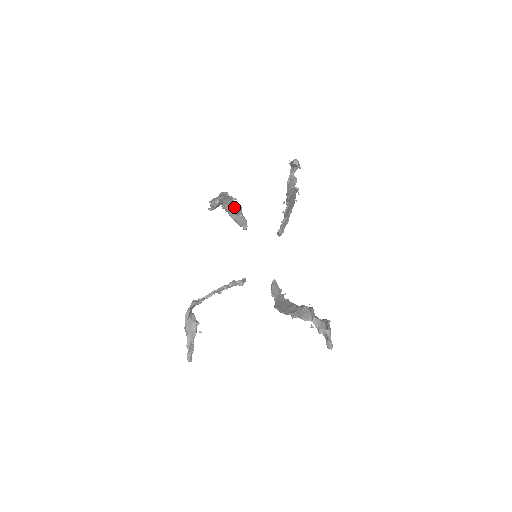
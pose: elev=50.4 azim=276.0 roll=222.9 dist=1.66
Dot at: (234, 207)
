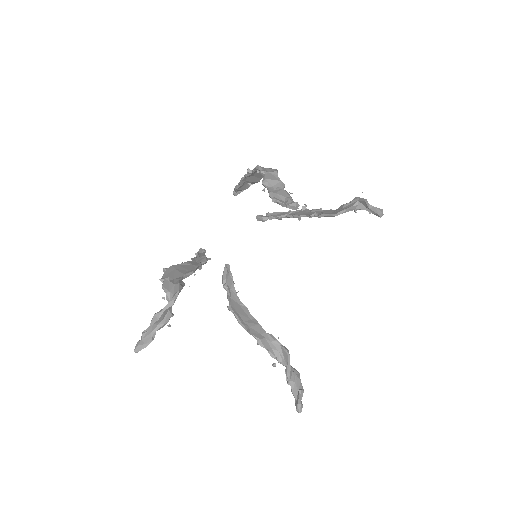
Dot at: (256, 177)
